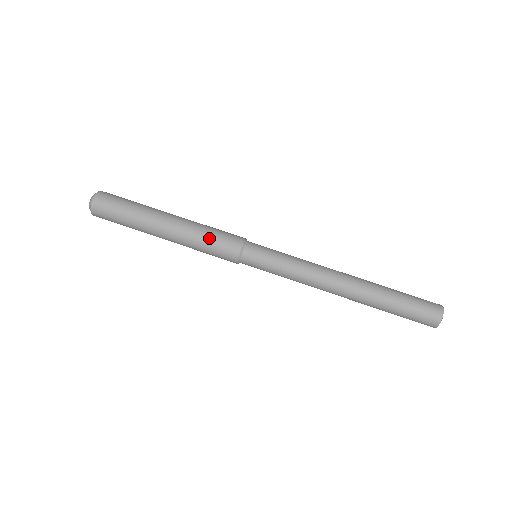
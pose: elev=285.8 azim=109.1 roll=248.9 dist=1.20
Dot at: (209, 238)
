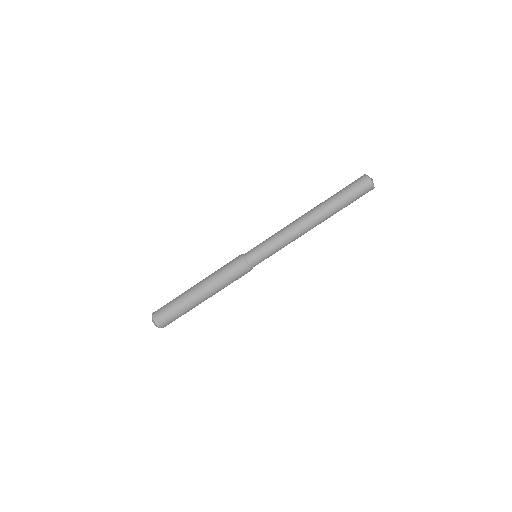
Dot at: (224, 272)
